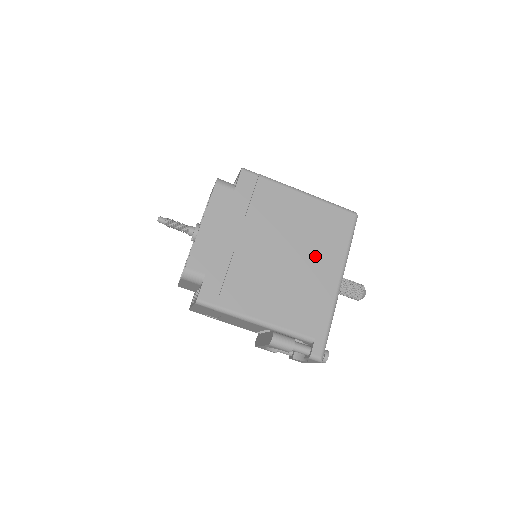
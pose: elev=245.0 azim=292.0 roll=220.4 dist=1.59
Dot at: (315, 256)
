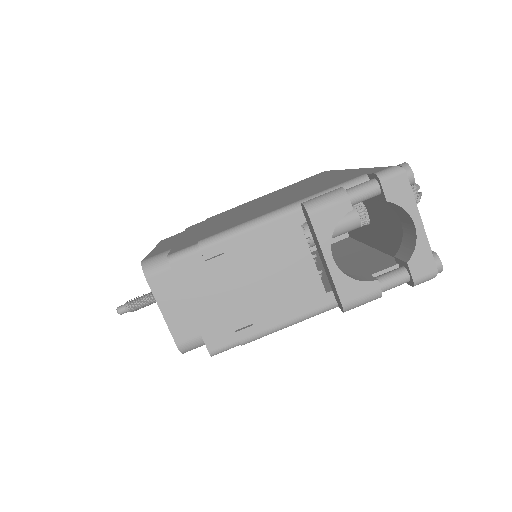
Dot at: occluded
